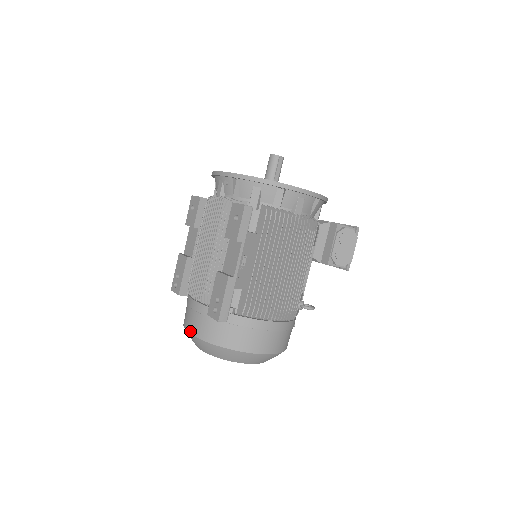
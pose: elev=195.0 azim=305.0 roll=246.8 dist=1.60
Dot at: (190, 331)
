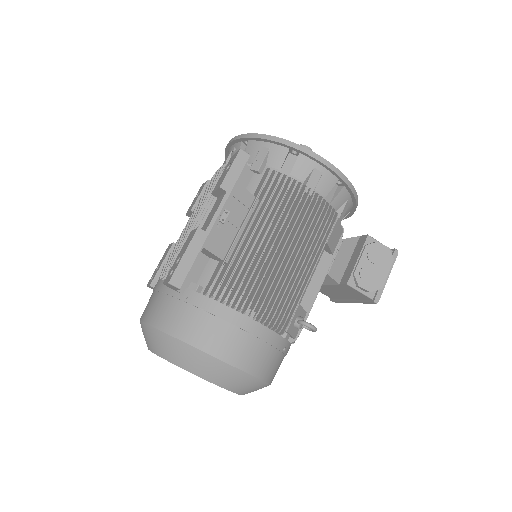
Dot at: (142, 317)
